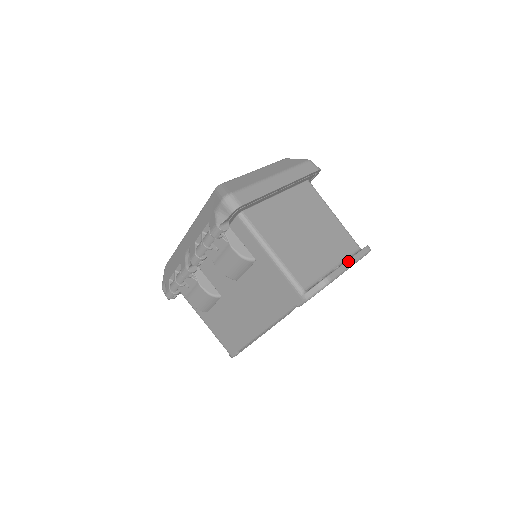
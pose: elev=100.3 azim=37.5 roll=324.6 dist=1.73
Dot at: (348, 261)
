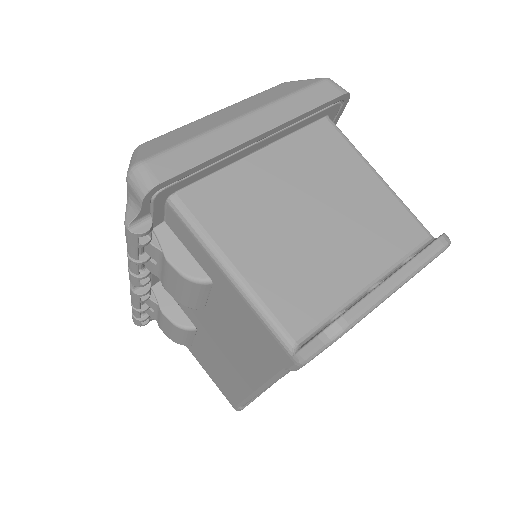
Dot at: (393, 276)
